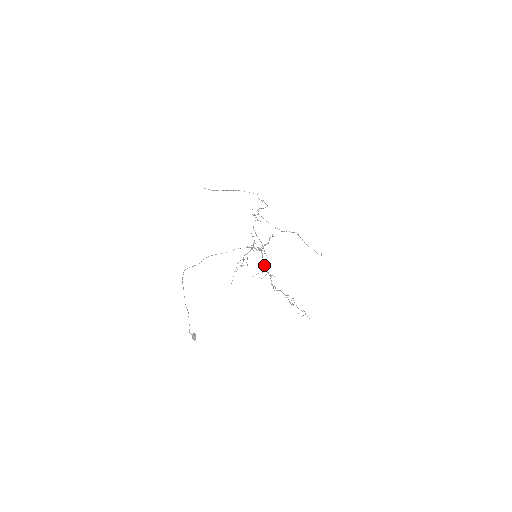
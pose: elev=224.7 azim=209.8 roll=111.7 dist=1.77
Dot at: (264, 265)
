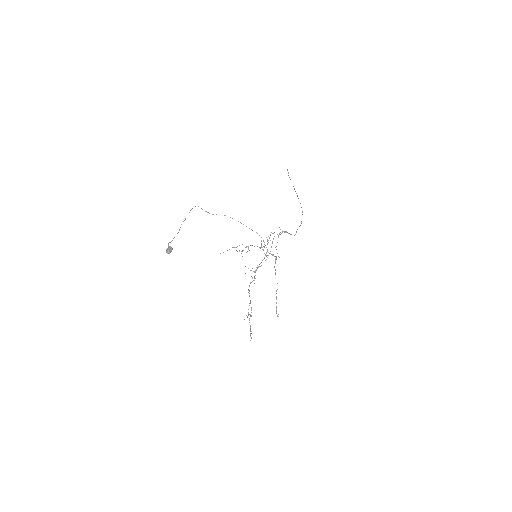
Dot at: (258, 267)
